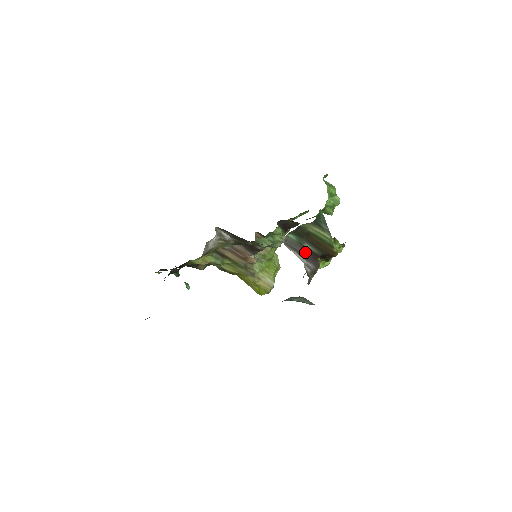
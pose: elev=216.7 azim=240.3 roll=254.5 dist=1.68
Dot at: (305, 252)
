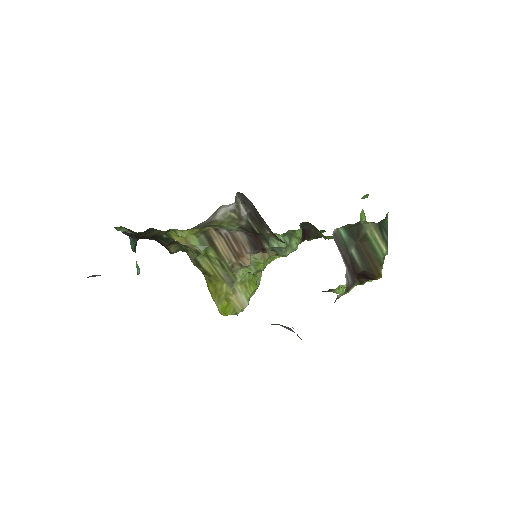
Dot at: (348, 259)
